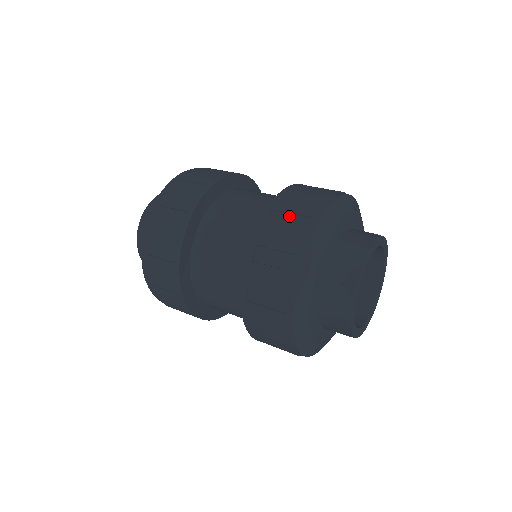
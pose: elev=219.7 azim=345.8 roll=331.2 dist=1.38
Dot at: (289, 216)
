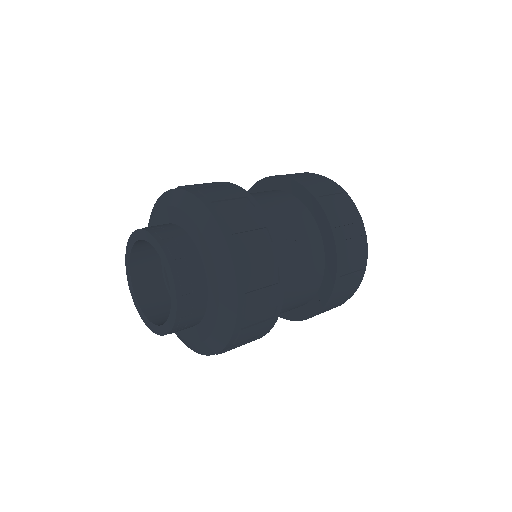
Dot at: (347, 228)
